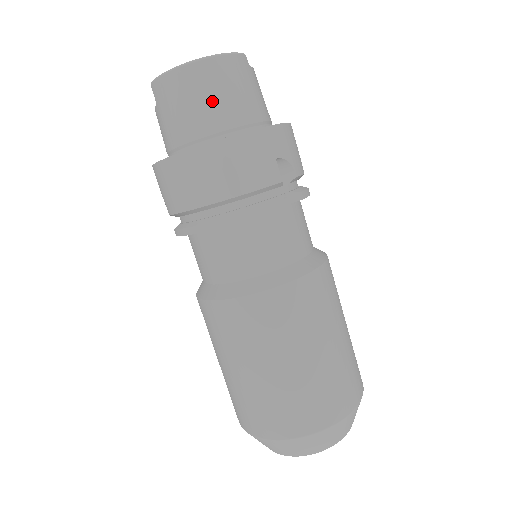
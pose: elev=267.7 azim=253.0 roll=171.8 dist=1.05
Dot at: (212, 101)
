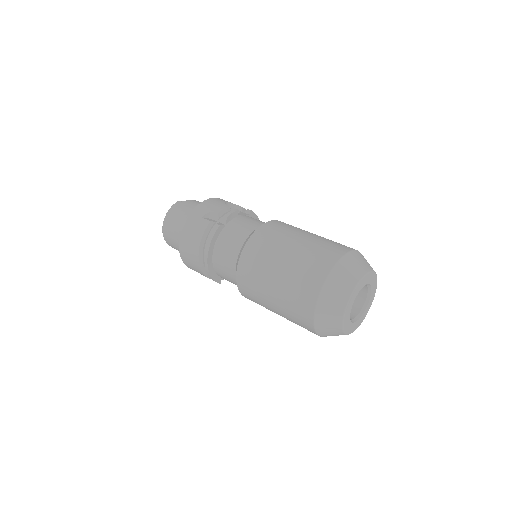
Dot at: (175, 228)
